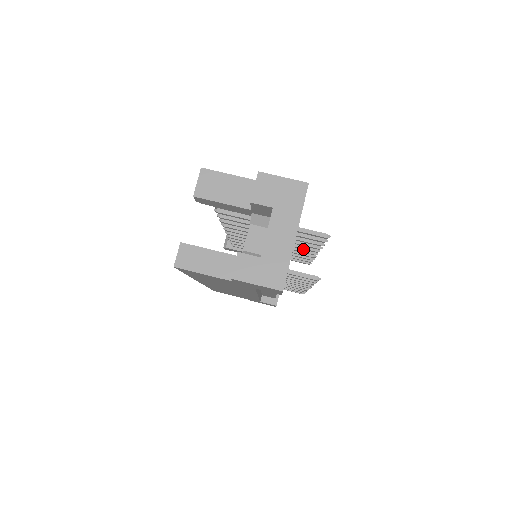
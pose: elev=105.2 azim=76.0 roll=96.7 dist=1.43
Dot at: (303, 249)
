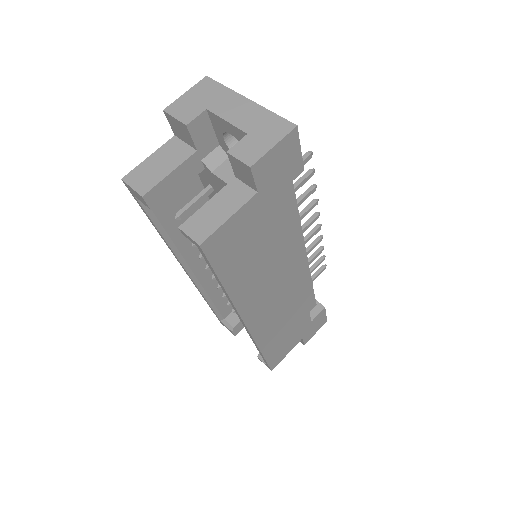
Dot at: occluded
